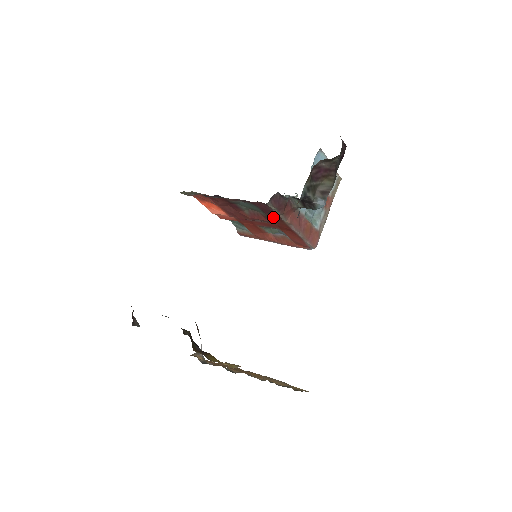
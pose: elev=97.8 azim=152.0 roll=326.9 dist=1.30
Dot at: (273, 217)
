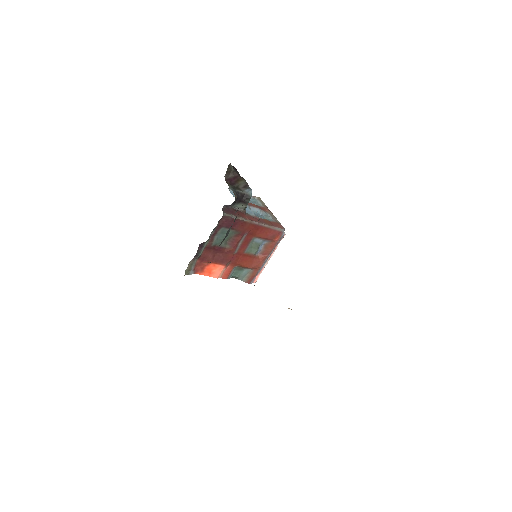
Dot at: (239, 226)
